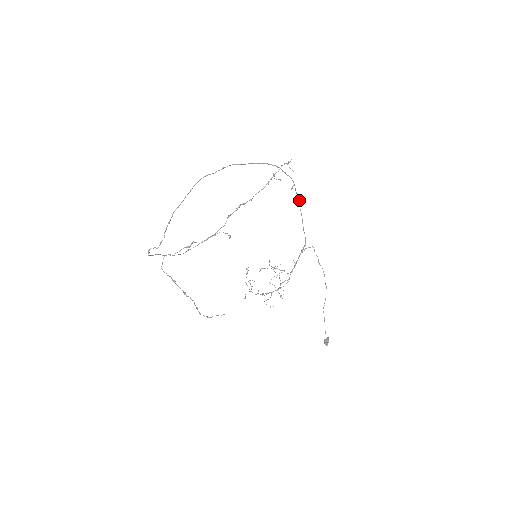
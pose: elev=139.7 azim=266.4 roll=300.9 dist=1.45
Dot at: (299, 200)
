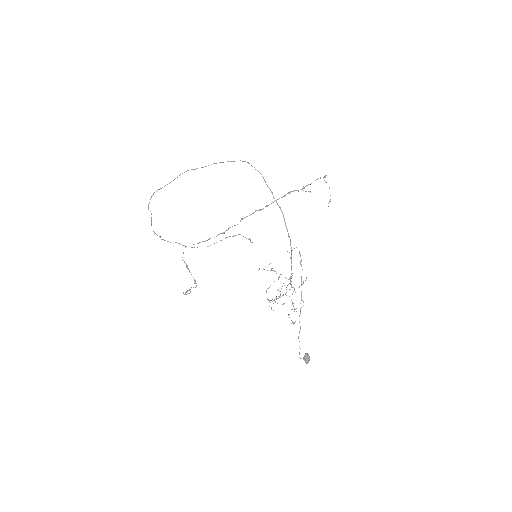
Dot at: occluded
